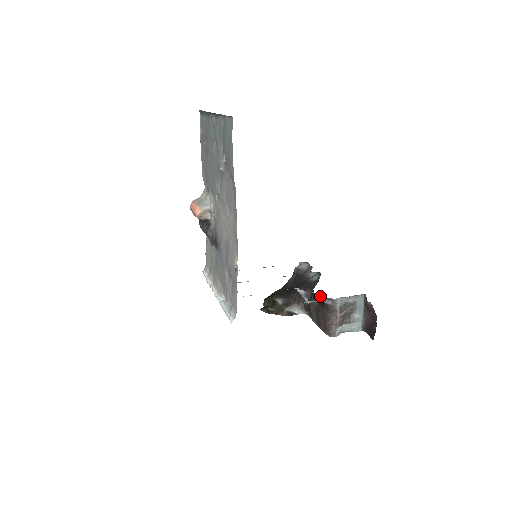
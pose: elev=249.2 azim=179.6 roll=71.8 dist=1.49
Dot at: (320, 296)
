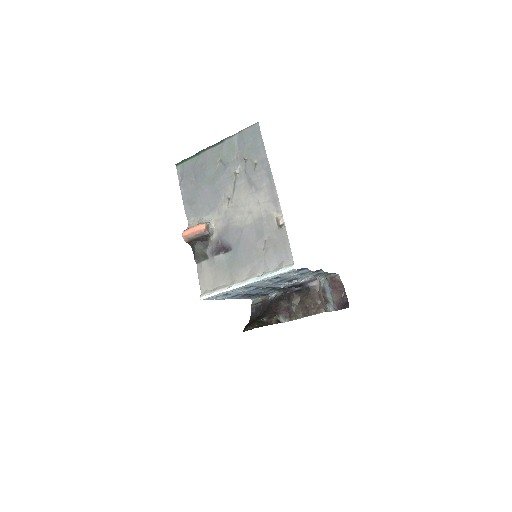
Dot at: (307, 280)
